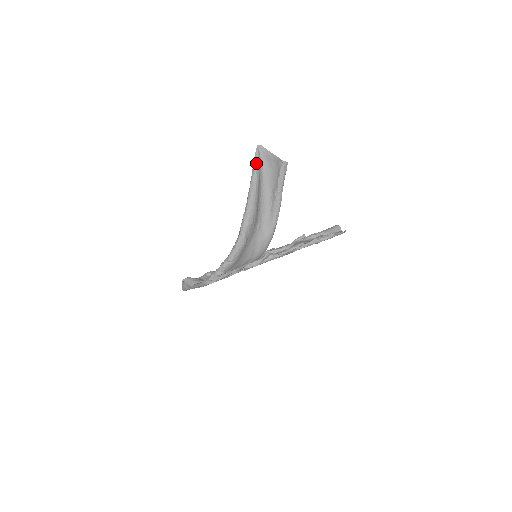
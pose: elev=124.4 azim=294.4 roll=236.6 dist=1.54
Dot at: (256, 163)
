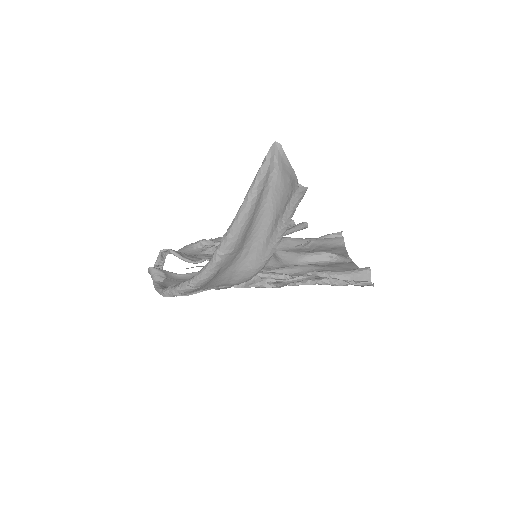
Dot at: (262, 170)
